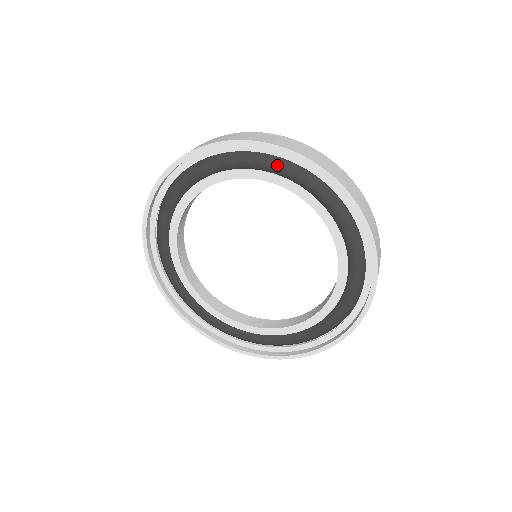
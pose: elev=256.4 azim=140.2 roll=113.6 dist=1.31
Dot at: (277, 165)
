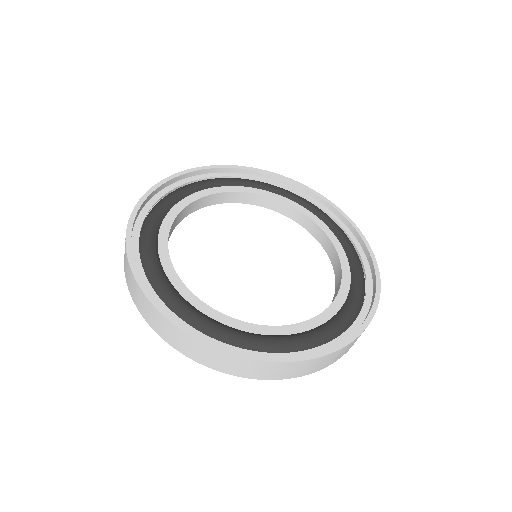
Dot at: (274, 186)
